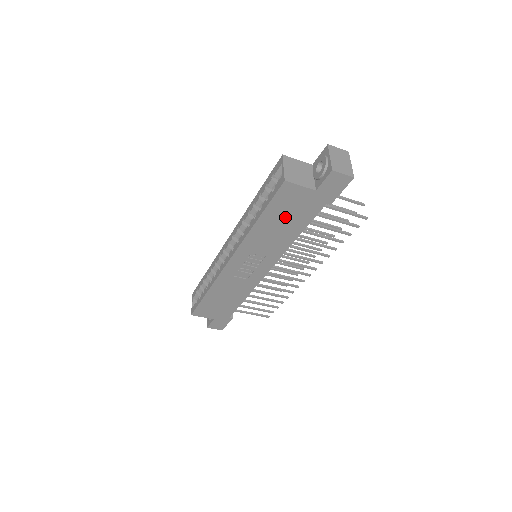
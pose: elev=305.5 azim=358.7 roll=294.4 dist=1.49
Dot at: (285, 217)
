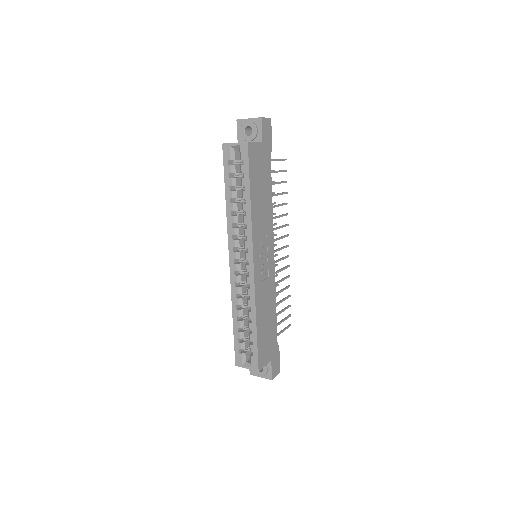
Dot at: (260, 182)
